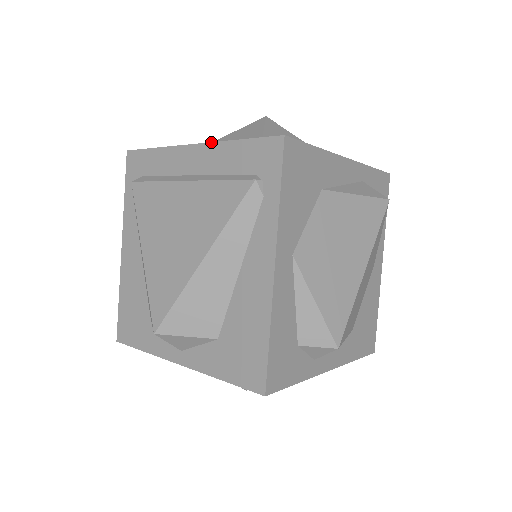
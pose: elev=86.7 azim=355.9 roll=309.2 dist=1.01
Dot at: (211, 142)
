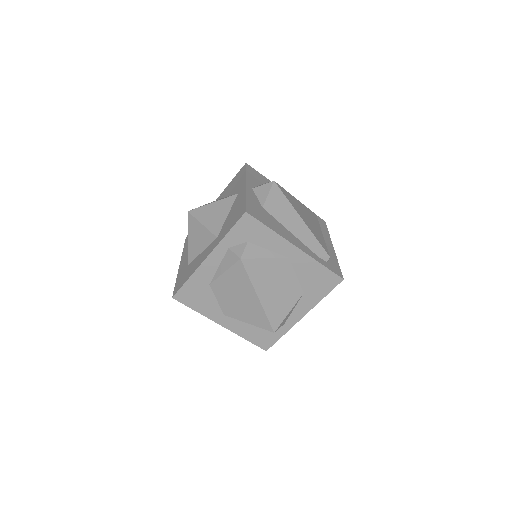
Dot at: (178, 271)
